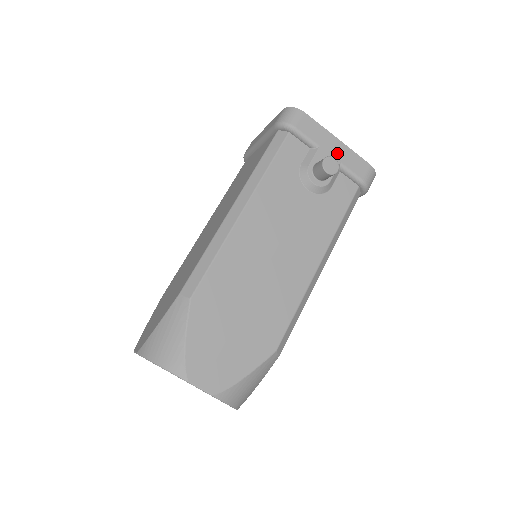
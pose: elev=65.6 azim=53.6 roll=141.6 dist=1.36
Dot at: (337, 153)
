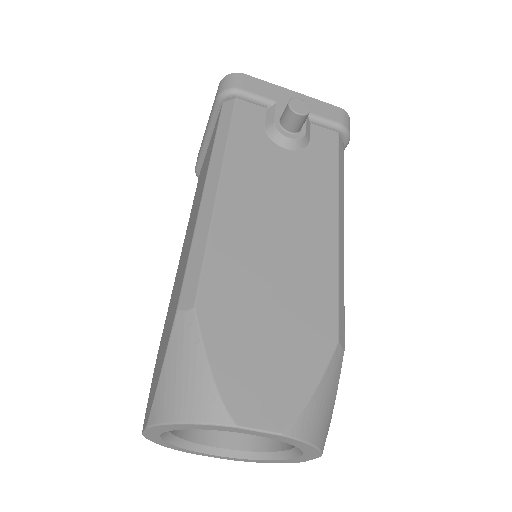
Dot at: occluded
